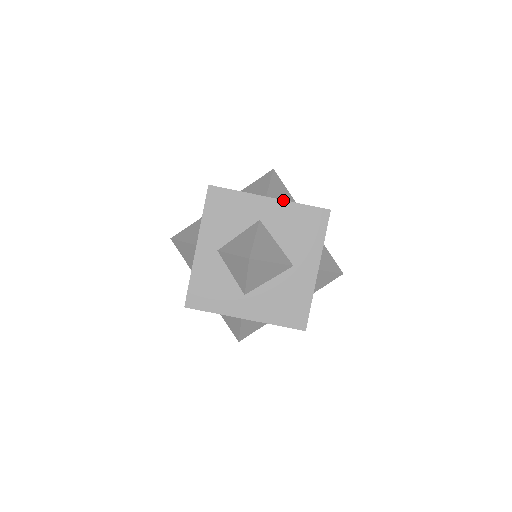
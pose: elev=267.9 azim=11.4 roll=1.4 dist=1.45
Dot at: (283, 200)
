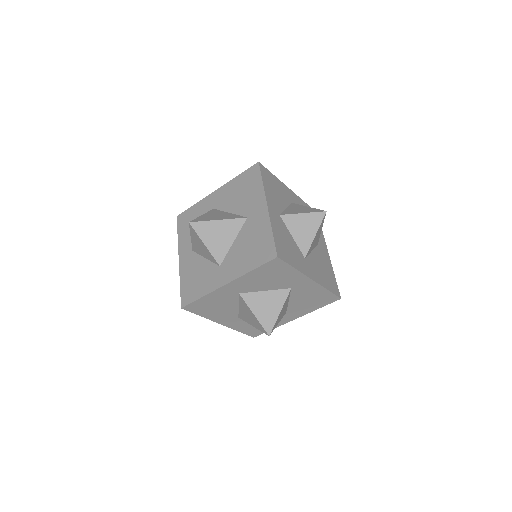
Dot at: occluded
